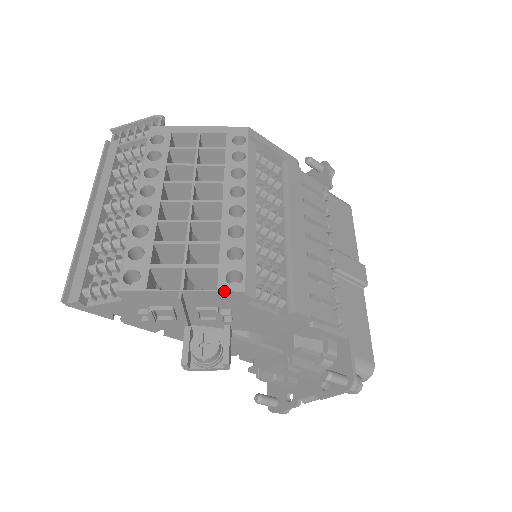
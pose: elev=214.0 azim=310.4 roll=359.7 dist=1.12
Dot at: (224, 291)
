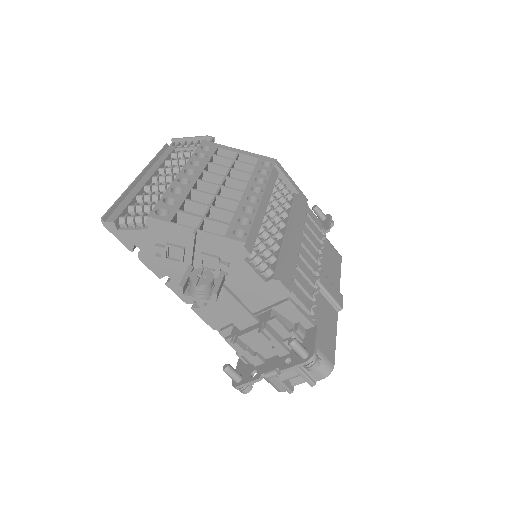
Dot at: (229, 238)
